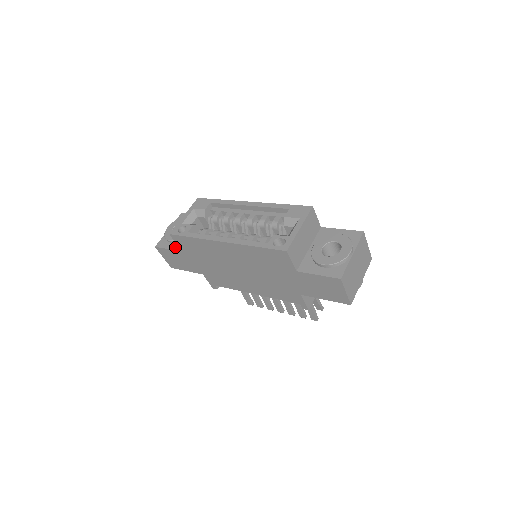
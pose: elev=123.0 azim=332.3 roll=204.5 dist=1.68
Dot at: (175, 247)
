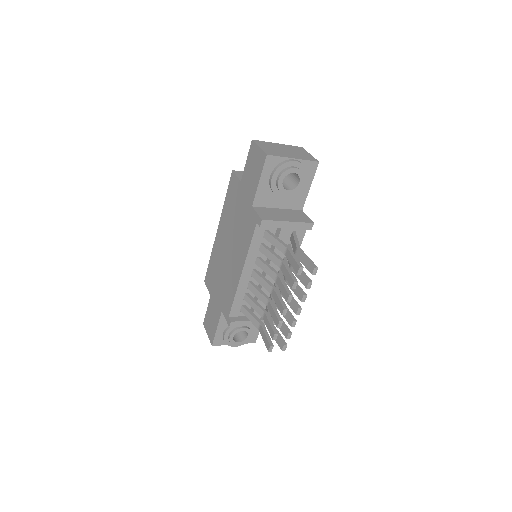
Dot at: occluded
